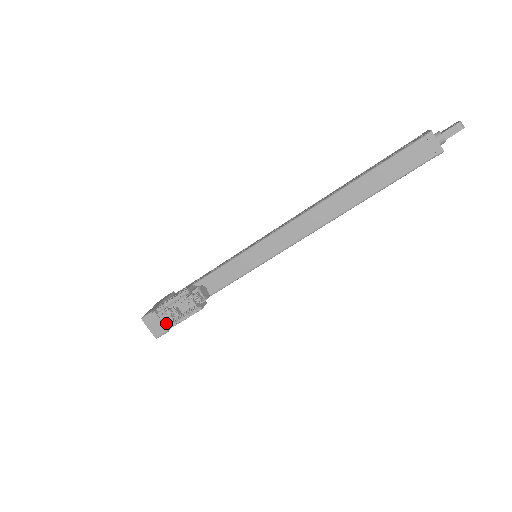
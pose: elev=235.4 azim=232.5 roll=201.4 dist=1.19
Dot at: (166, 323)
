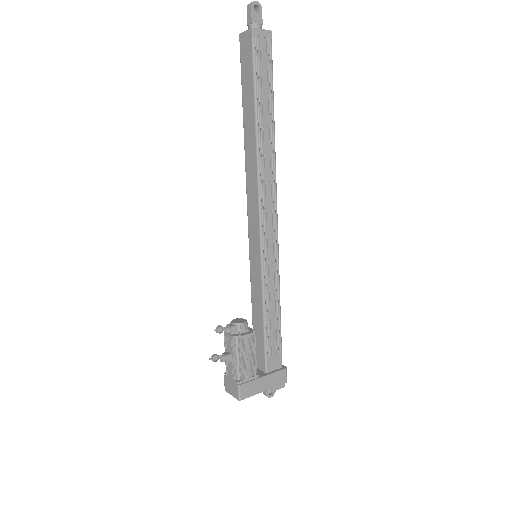
Dot at: (234, 377)
